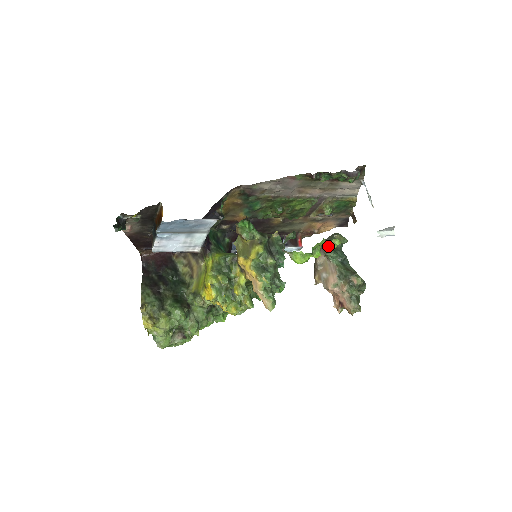
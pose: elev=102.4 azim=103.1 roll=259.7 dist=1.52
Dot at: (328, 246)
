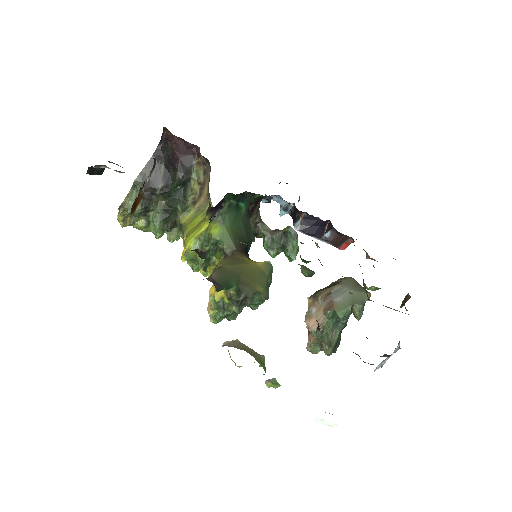
Dot at: (334, 309)
